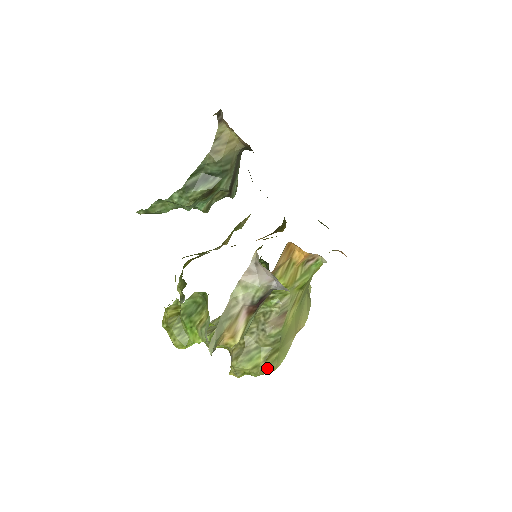
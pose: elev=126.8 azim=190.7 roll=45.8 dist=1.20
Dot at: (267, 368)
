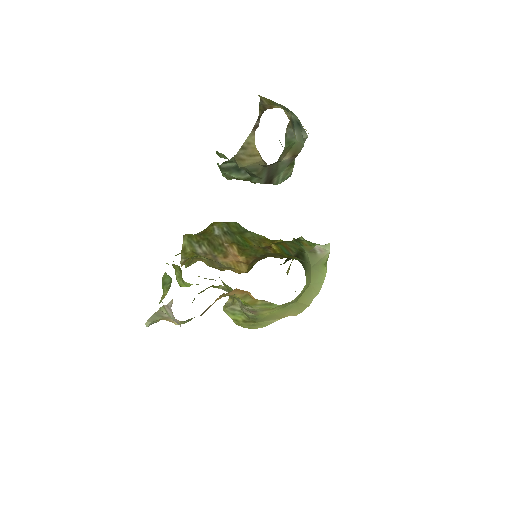
Dot at: (245, 326)
